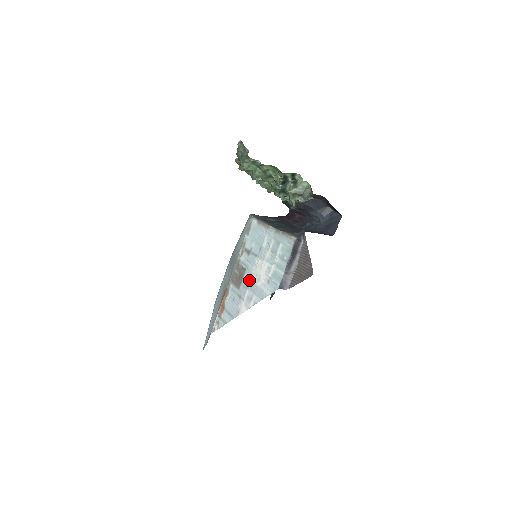
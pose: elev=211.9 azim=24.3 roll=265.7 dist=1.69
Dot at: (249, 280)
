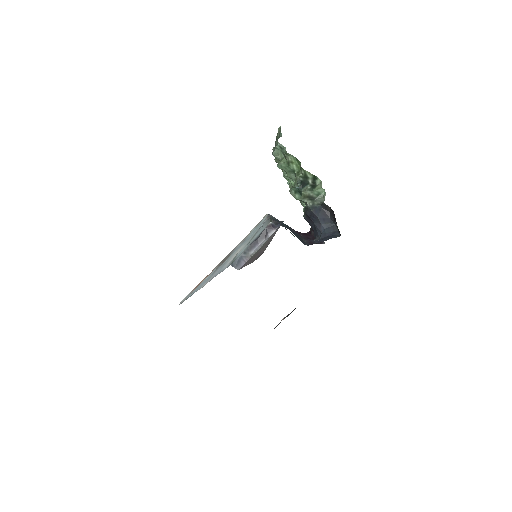
Dot at: occluded
